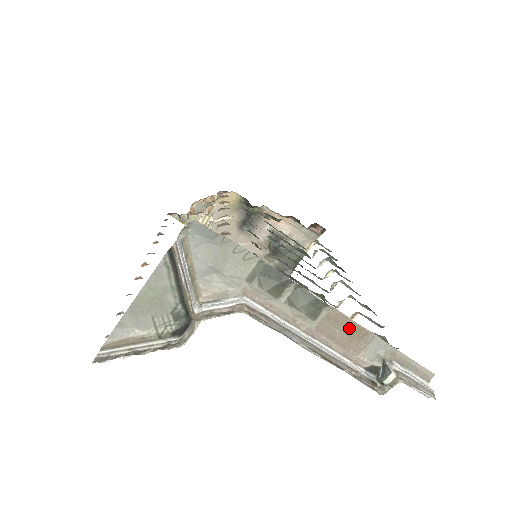
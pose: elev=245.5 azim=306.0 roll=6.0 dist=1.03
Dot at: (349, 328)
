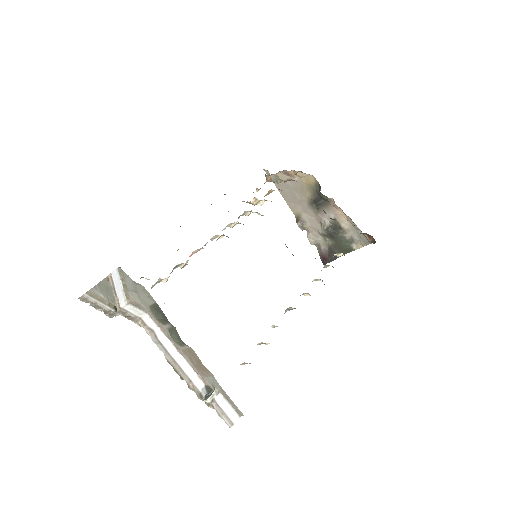
Dot at: (199, 362)
